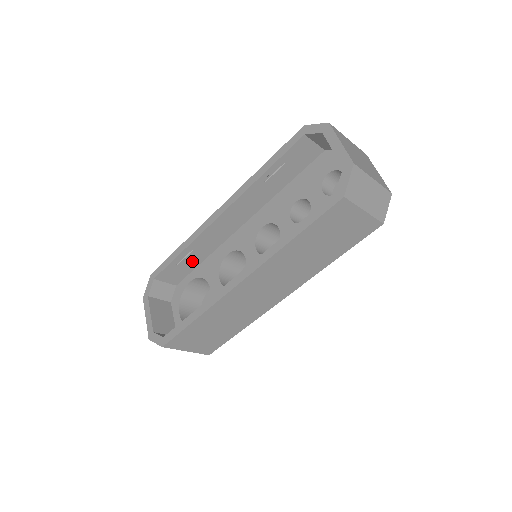
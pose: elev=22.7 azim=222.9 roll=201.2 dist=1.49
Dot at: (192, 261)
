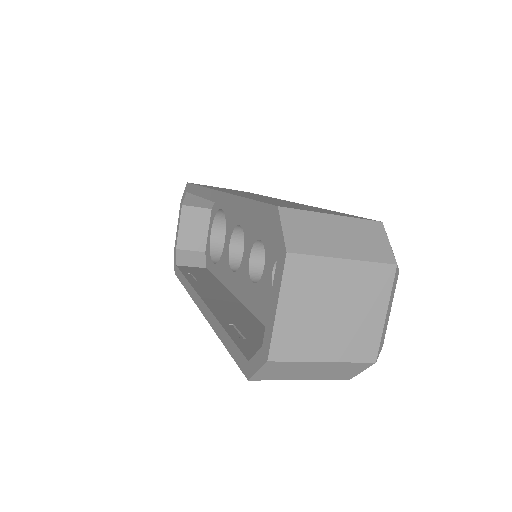
Dot at: occluded
